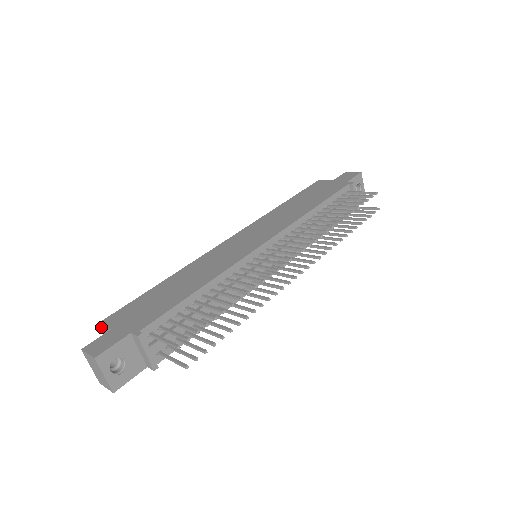
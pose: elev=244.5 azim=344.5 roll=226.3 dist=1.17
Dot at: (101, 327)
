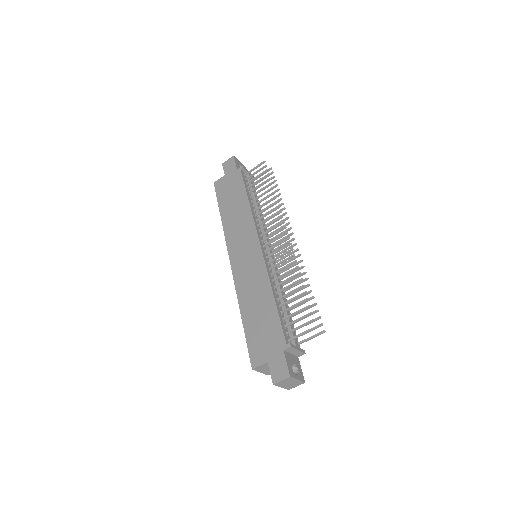
Dot at: (255, 370)
